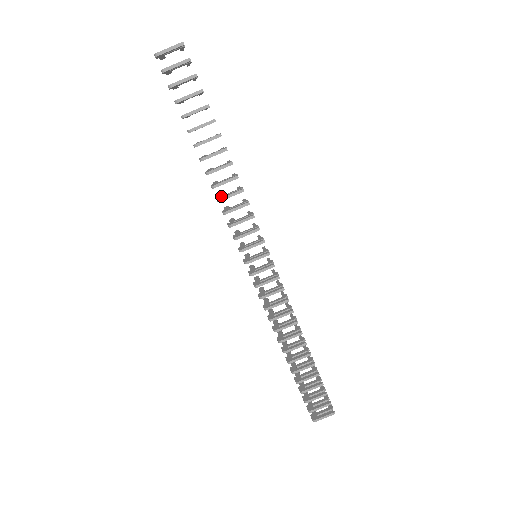
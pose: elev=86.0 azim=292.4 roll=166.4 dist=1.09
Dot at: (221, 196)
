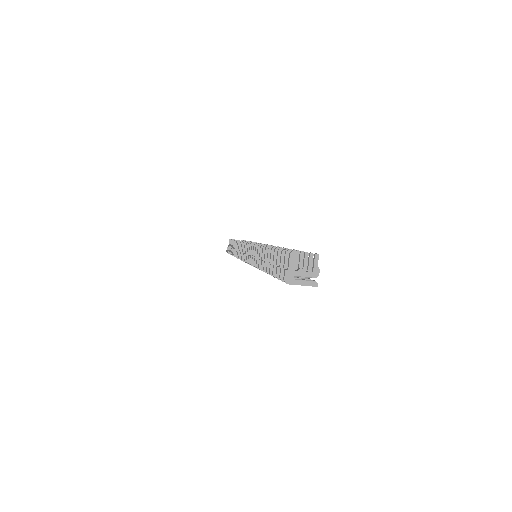
Dot at: occluded
